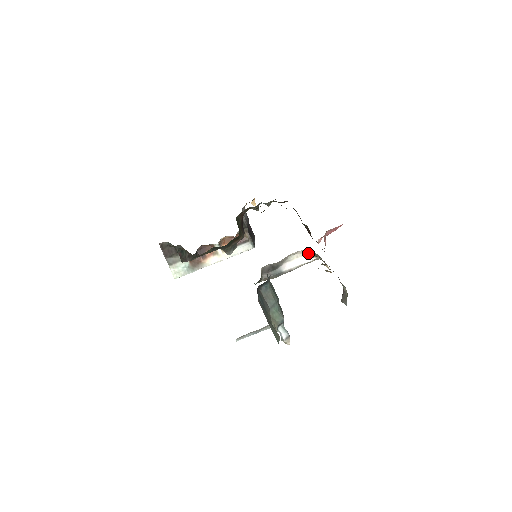
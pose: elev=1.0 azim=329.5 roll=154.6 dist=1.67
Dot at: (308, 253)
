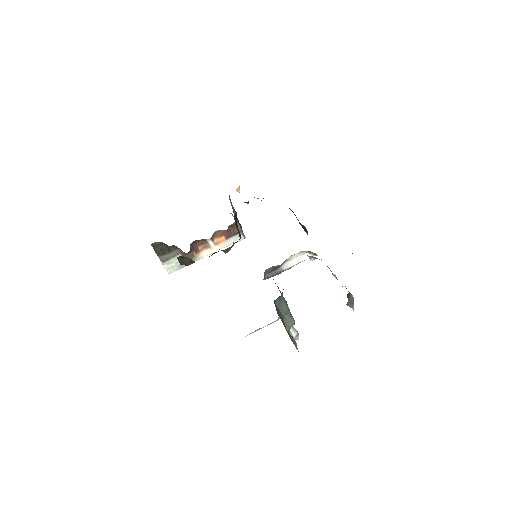
Dot at: (310, 256)
